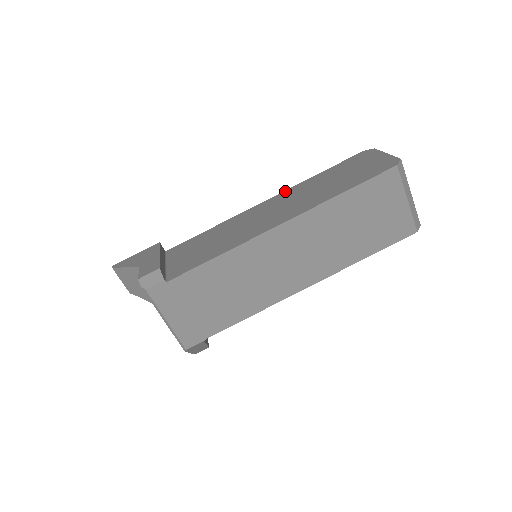
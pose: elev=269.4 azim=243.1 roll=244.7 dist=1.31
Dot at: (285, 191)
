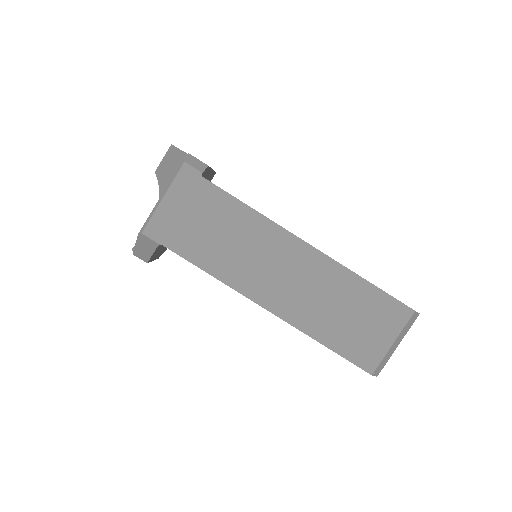
Dot at: occluded
